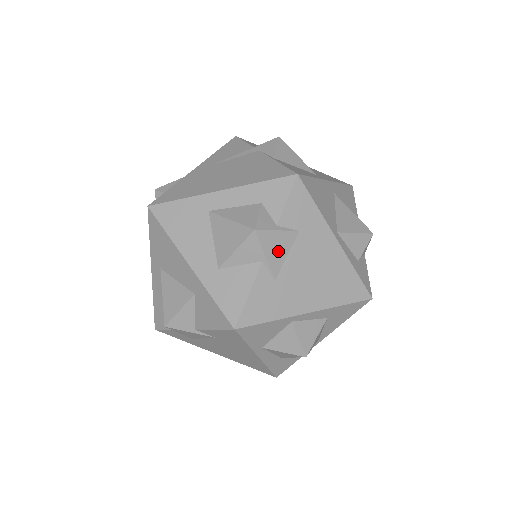
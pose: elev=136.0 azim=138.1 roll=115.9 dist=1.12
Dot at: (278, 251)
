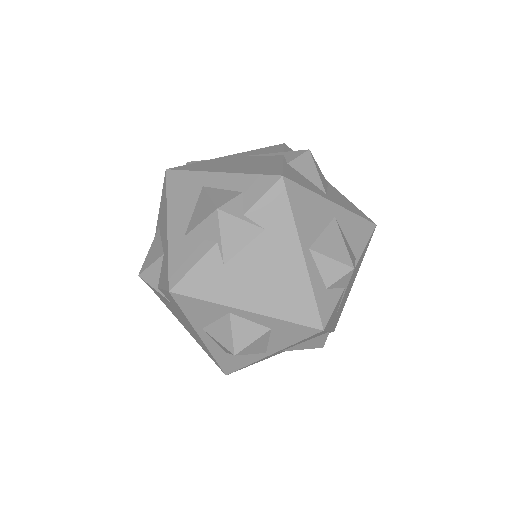
Dot at: (236, 239)
